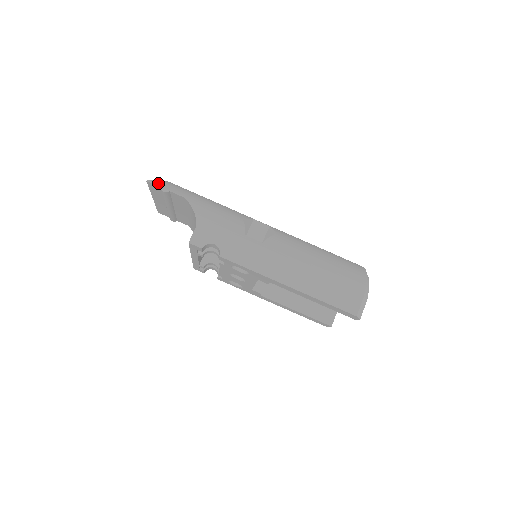
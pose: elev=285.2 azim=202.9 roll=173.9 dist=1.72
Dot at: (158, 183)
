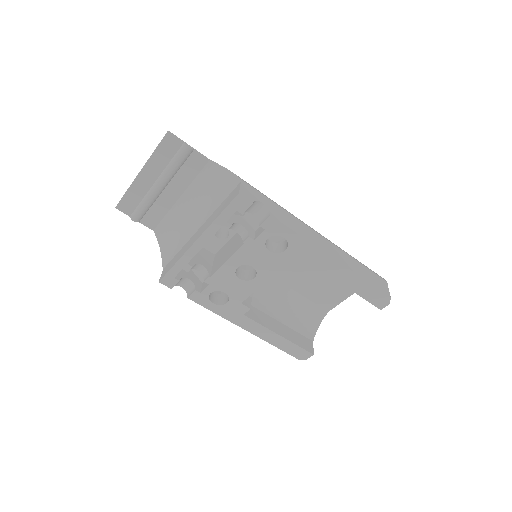
Dot at: (178, 139)
